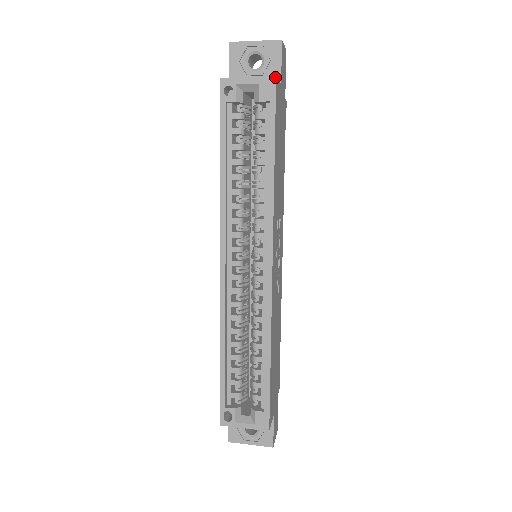
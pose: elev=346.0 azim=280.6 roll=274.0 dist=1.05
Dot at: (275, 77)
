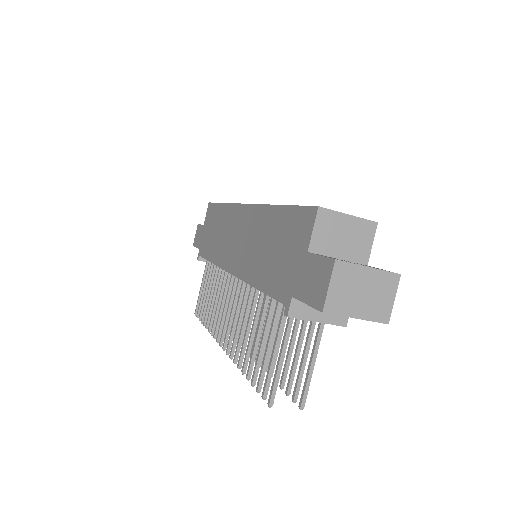
Dot at: occluded
